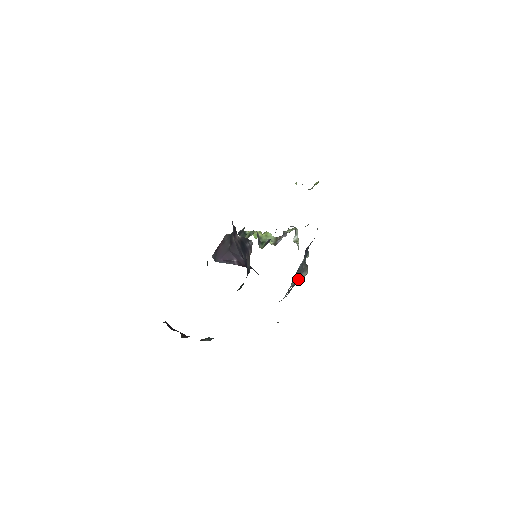
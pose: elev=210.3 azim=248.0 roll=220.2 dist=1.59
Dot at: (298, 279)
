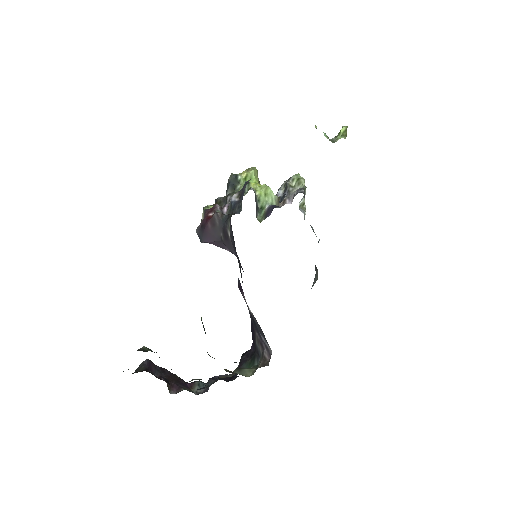
Dot at: occluded
